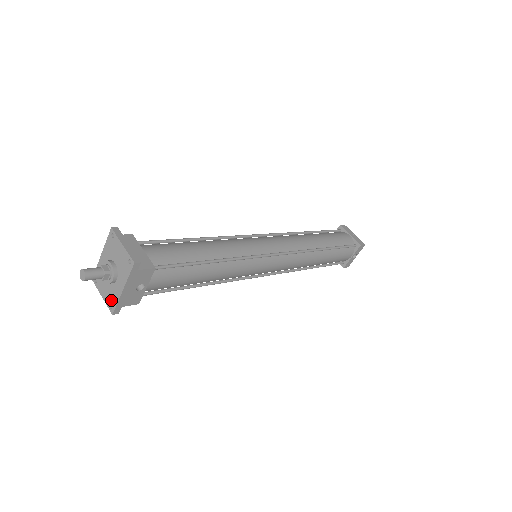
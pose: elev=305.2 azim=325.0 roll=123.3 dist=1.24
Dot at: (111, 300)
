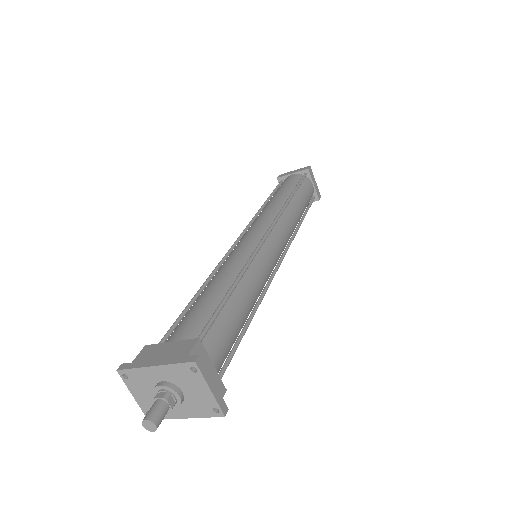
Dot at: occluded
